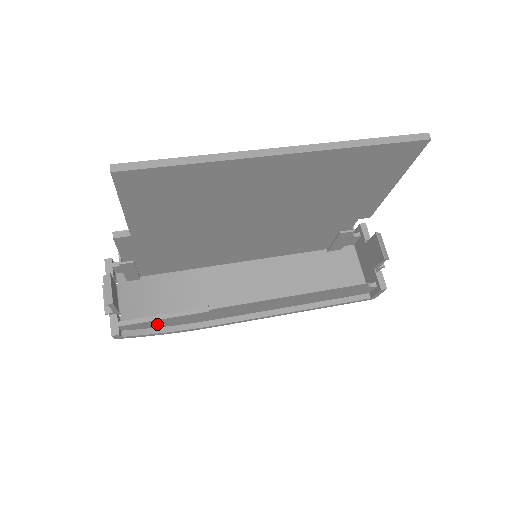
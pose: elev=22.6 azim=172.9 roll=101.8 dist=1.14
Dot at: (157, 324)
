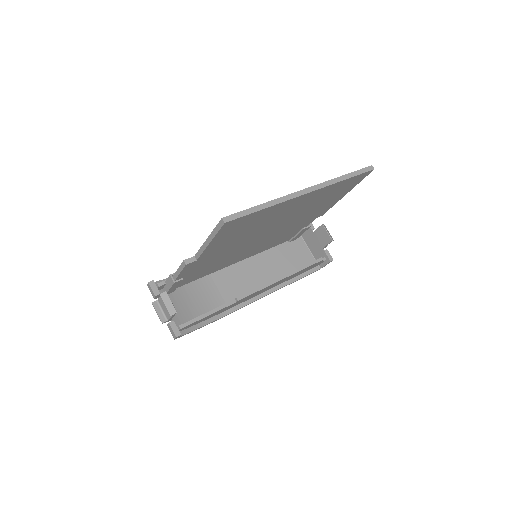
Dot at: (200, 321)
